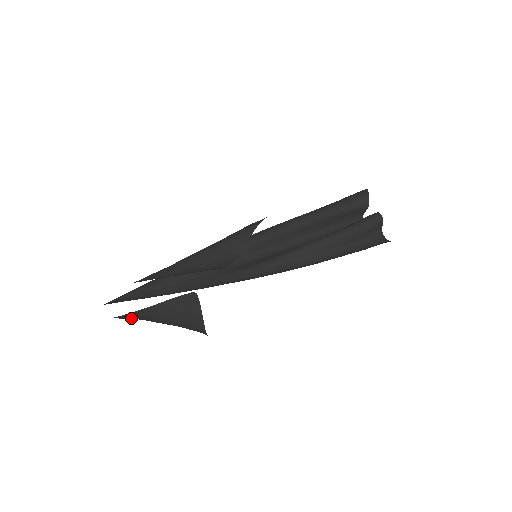
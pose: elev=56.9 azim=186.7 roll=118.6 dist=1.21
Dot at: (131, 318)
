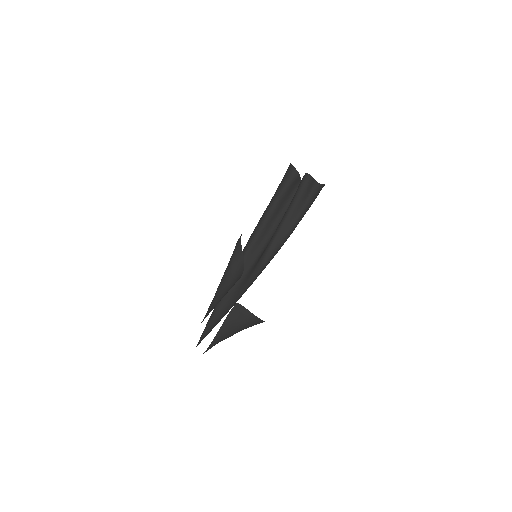
Dot at: (215, 344)
